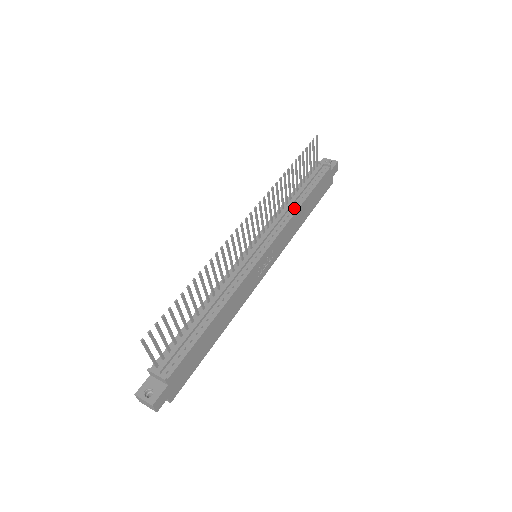
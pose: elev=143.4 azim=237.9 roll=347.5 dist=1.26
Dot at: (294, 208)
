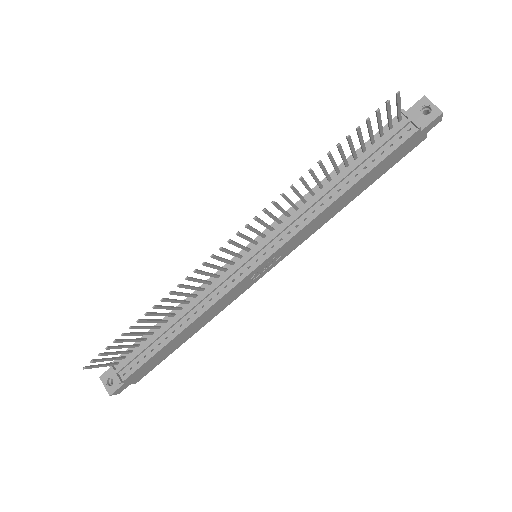
Dot at: (327, 200)
